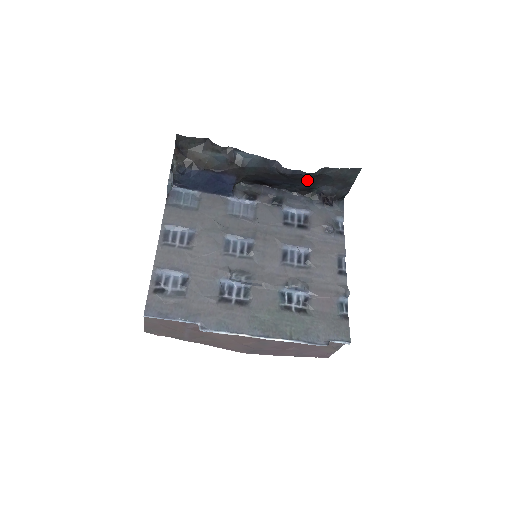
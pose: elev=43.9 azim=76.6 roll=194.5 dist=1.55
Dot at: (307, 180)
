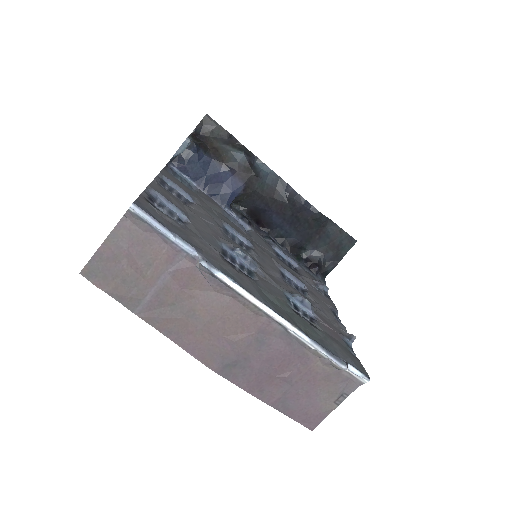
Dot at: (307, 229)
